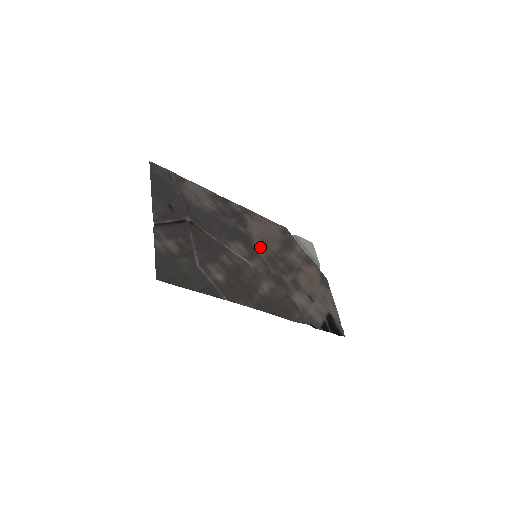
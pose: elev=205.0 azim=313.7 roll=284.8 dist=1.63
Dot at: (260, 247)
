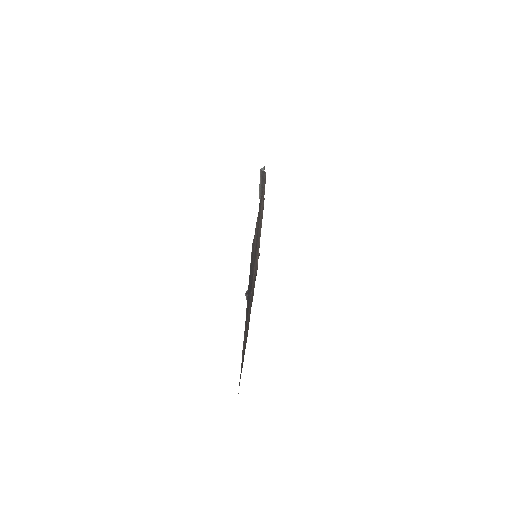
Dot at: occluded
